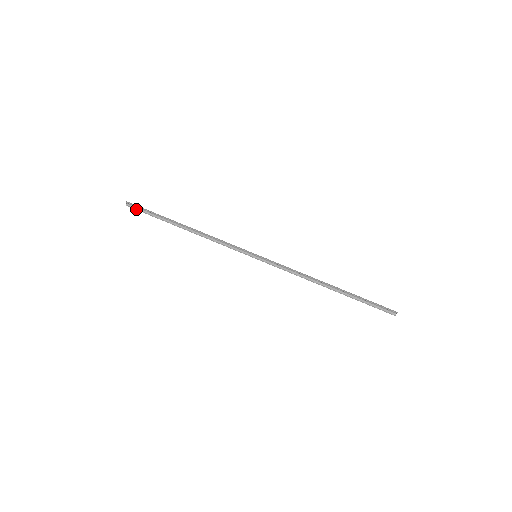
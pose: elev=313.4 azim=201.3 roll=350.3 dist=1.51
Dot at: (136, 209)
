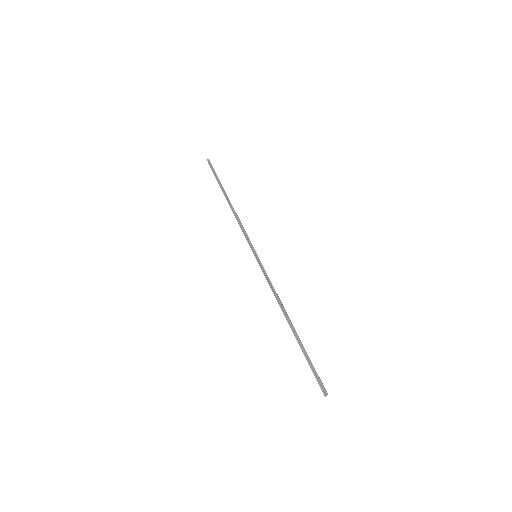
Dot at: occluded
